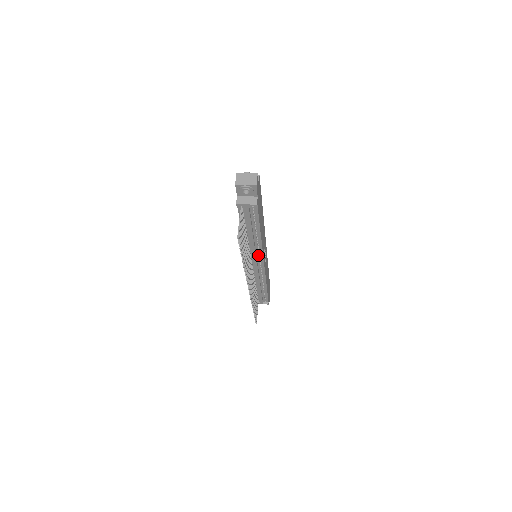
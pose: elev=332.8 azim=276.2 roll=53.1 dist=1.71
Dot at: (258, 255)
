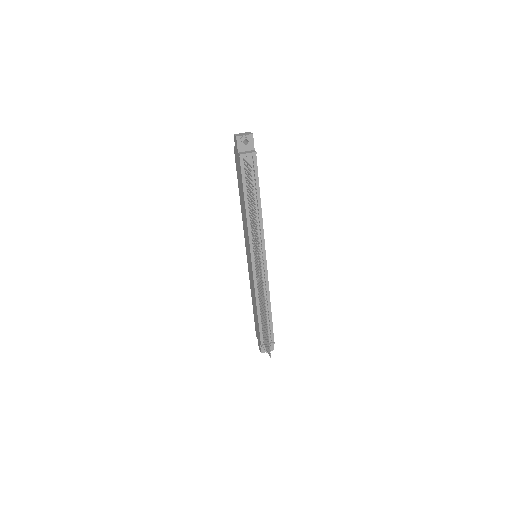
Dot at: (260, 242)
